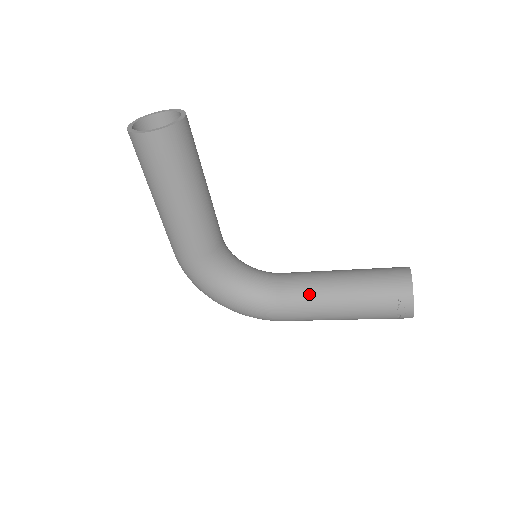
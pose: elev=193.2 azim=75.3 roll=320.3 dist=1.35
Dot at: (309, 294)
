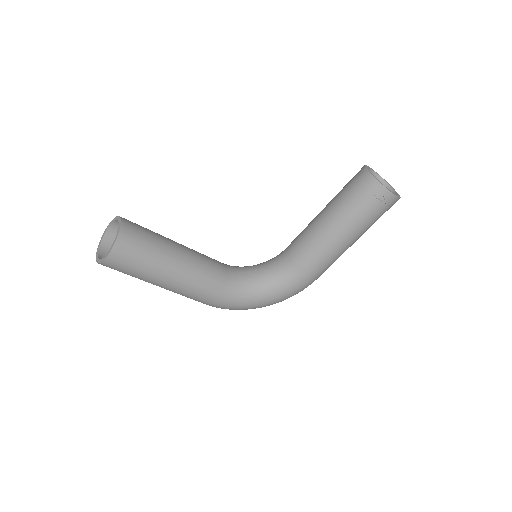
Dot at: (314, 248)
